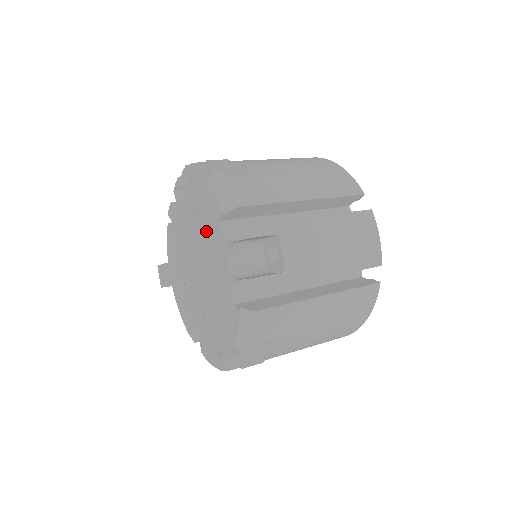
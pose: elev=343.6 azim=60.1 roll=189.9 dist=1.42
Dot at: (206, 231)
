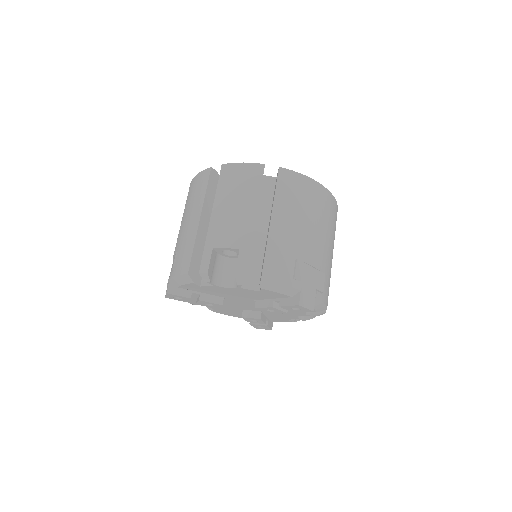
Dot at: occluded
